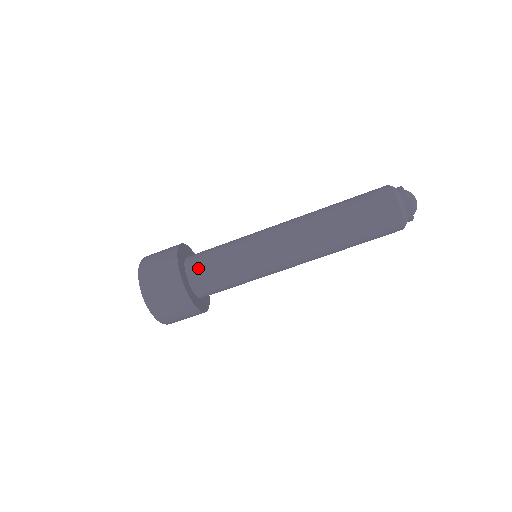
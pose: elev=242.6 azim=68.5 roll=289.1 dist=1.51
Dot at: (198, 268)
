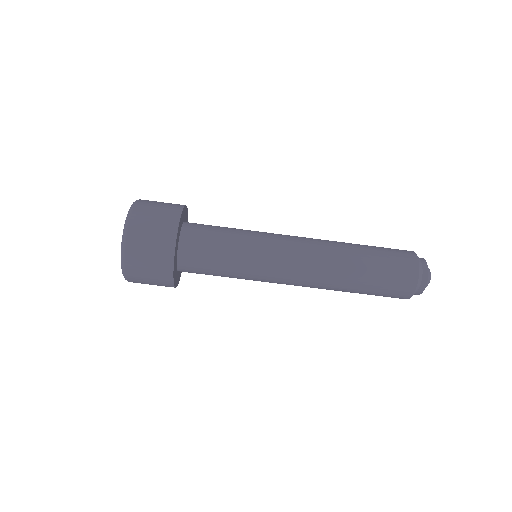
Dot at: (198, 227)
